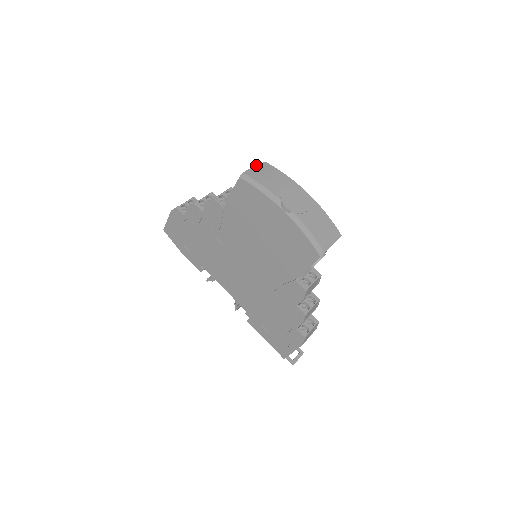
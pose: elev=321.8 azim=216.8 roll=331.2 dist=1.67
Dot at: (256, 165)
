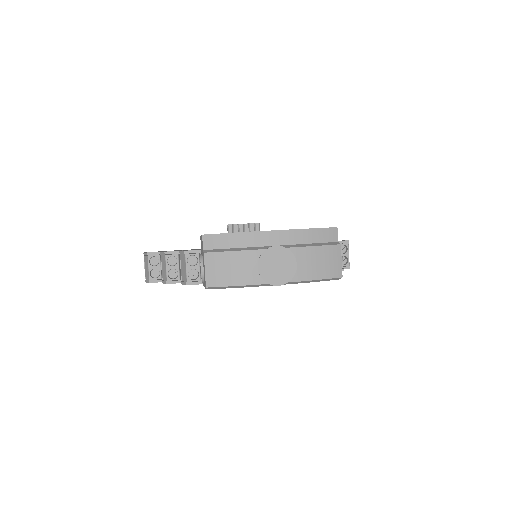
Dot at: (205, 261)
